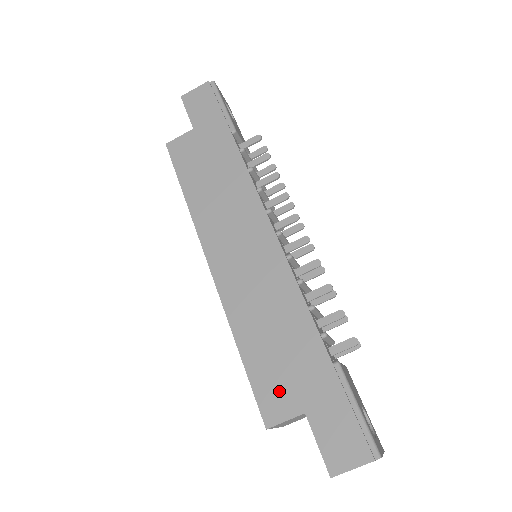
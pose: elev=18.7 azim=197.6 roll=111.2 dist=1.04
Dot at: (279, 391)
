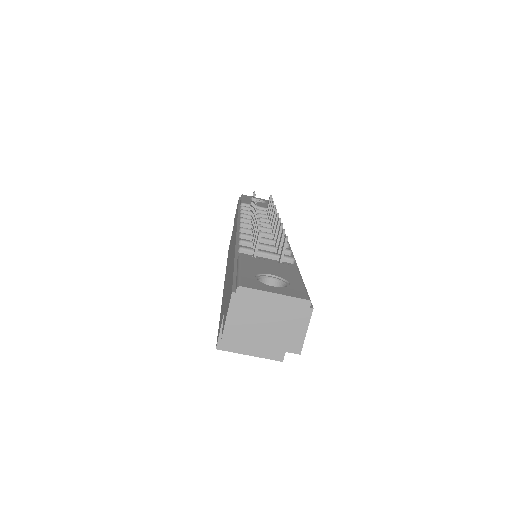
Dot at: (222, 314)
